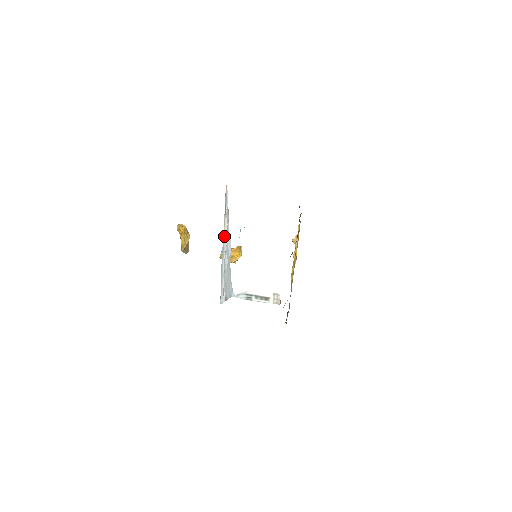
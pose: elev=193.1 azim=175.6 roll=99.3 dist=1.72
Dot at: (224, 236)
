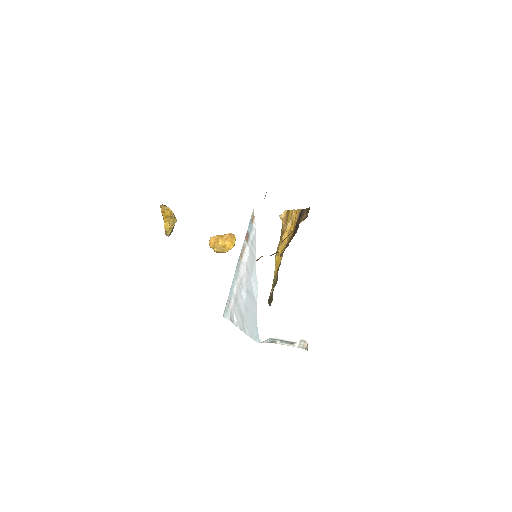
Dot at: (241, 262)
